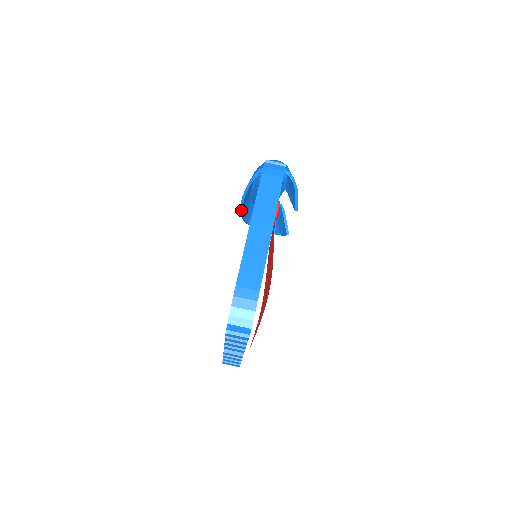
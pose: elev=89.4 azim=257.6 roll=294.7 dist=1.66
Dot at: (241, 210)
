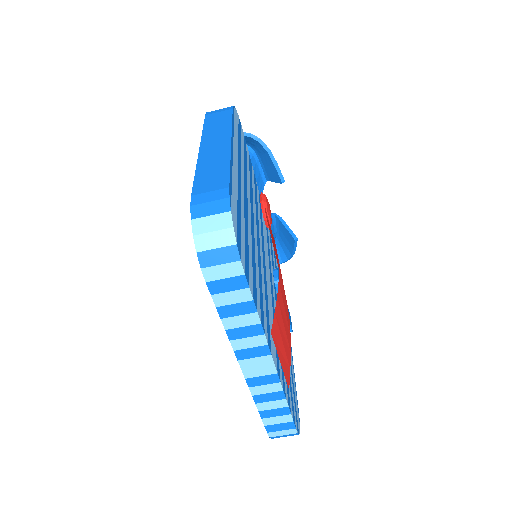
Dot at: occluded
